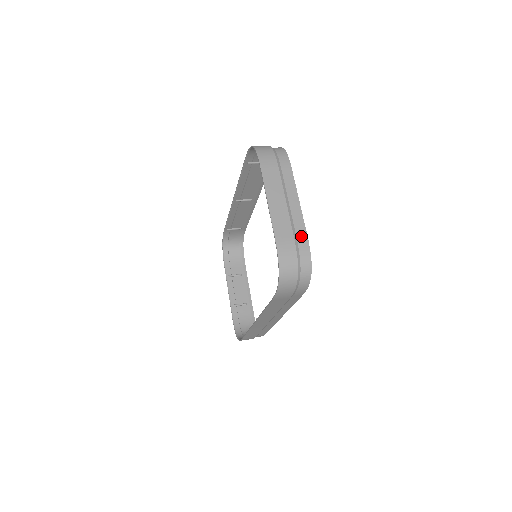
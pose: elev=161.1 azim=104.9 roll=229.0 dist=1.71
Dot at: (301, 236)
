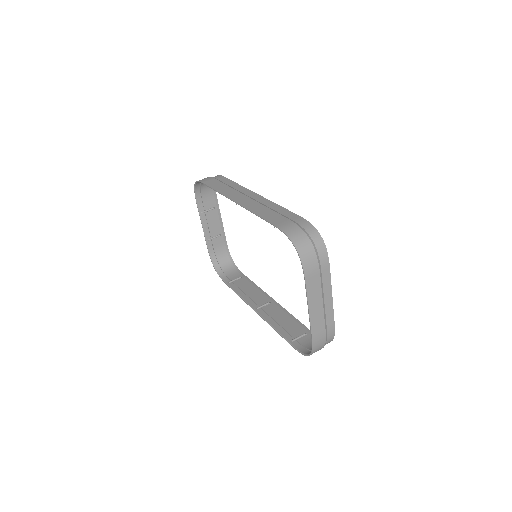
Dot at: (330, 326)
